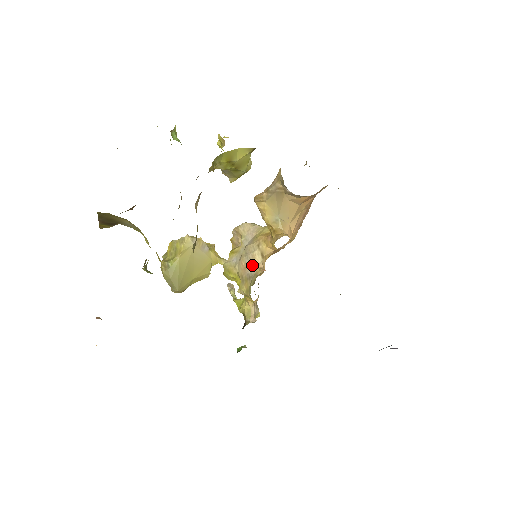
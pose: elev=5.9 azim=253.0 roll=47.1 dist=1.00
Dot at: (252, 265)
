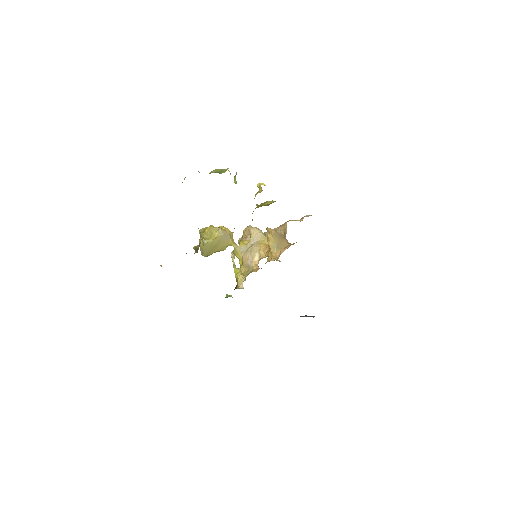
Dot at: (252, 260)
